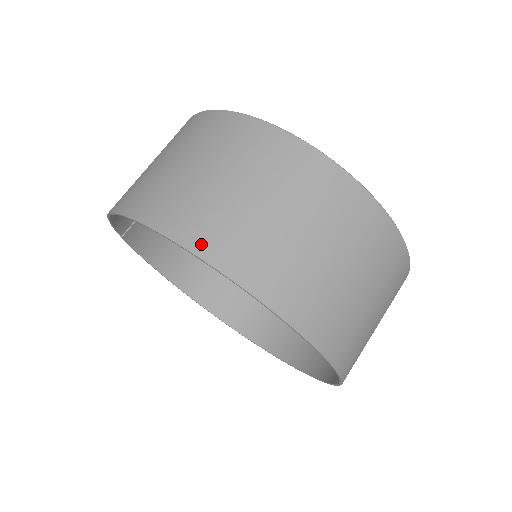
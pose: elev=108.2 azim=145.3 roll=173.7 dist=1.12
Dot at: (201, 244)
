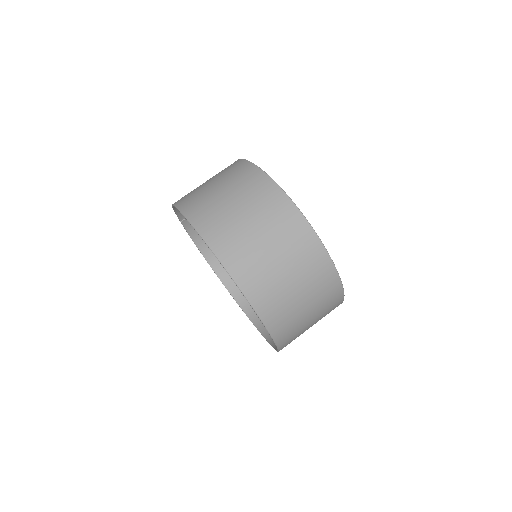
Dot at: (207, 234)
